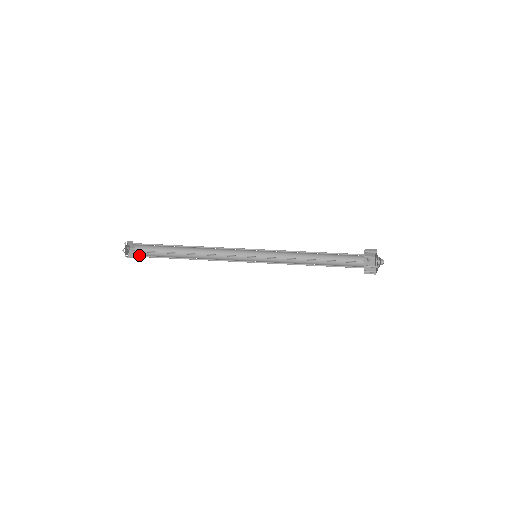
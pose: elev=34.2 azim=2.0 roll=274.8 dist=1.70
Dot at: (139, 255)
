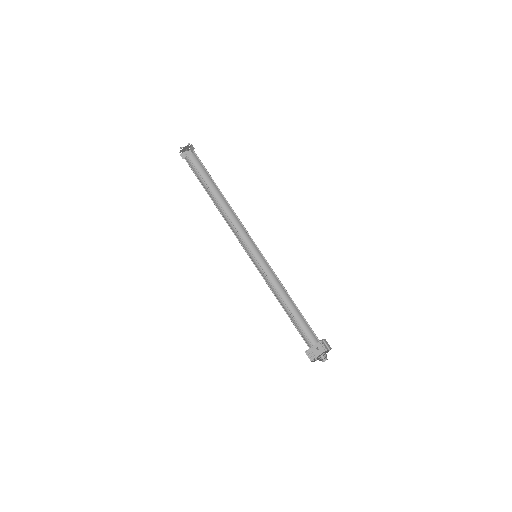
Dot at: (189, 162)
